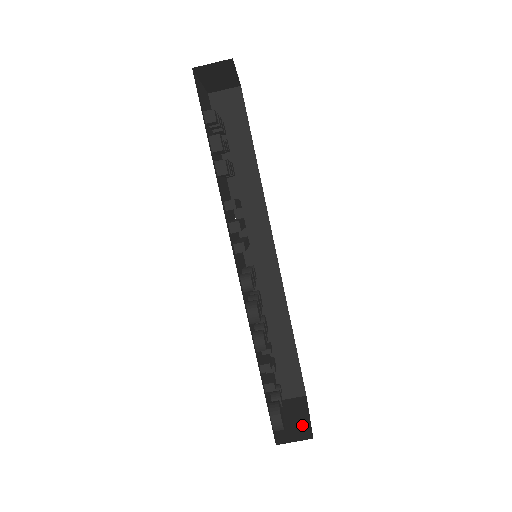
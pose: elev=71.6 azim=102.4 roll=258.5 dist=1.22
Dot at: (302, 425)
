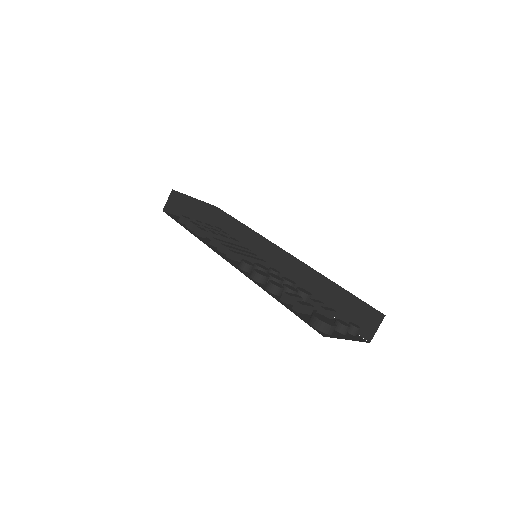
Dot at: occluded
